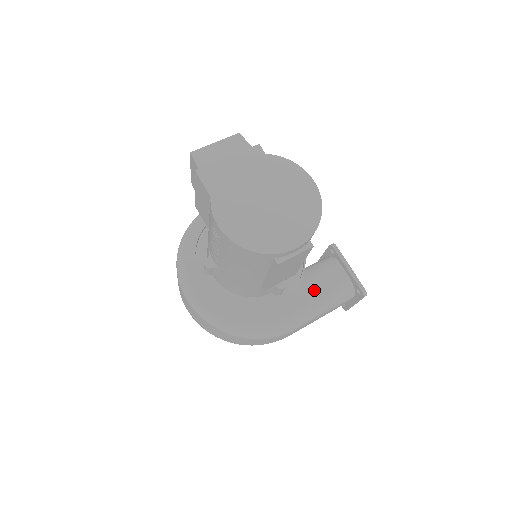
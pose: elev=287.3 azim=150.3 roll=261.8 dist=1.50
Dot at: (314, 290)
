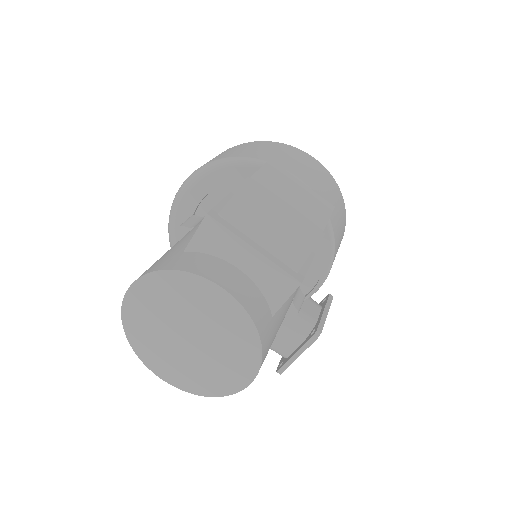
Dot at: occluded
